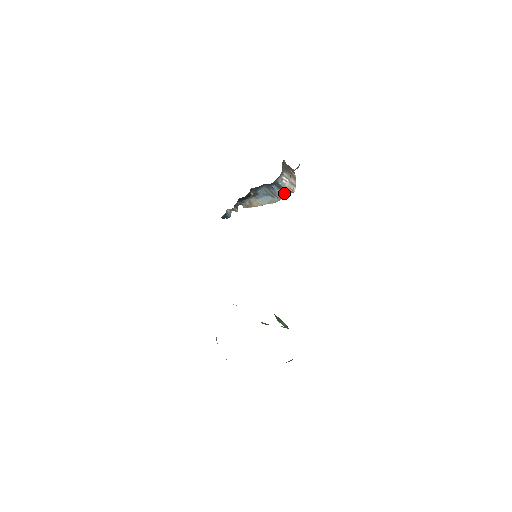
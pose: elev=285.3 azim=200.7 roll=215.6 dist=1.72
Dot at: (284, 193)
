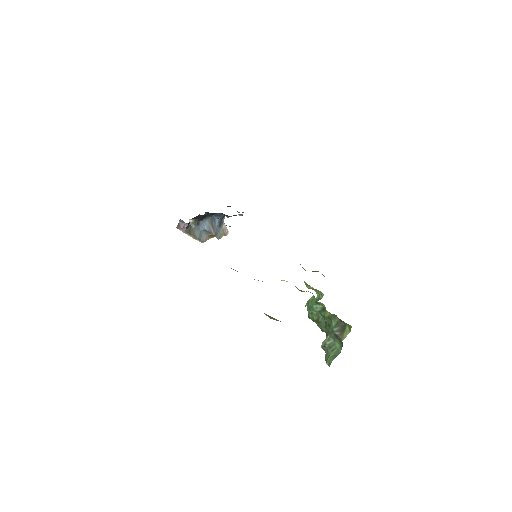
Dot at: (219, 233)
